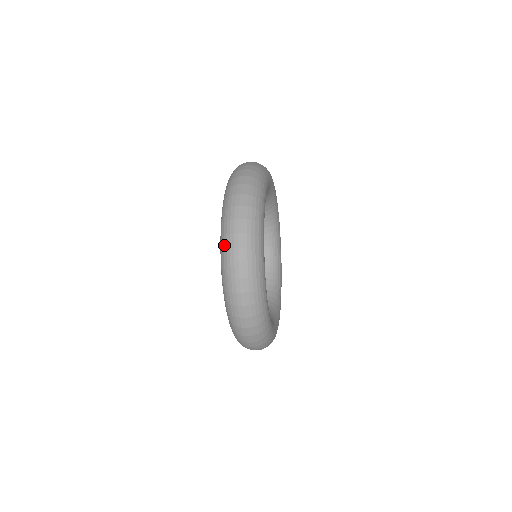
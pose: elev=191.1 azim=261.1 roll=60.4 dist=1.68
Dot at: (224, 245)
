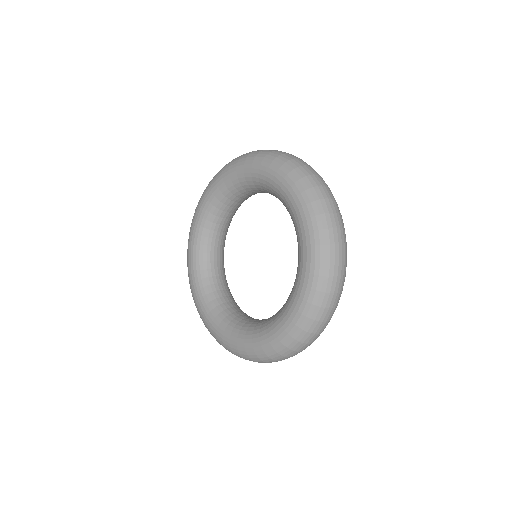
Dot at: (298, 338)
